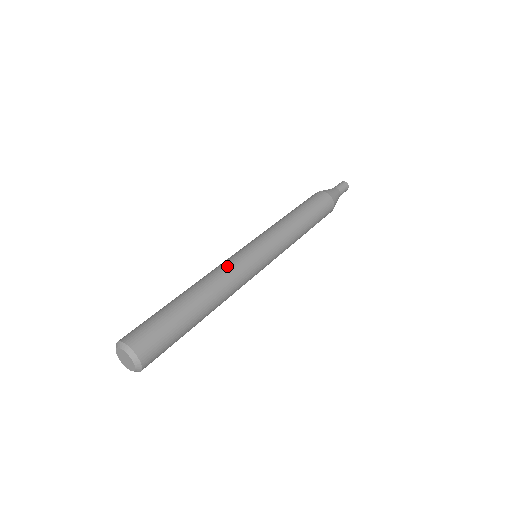
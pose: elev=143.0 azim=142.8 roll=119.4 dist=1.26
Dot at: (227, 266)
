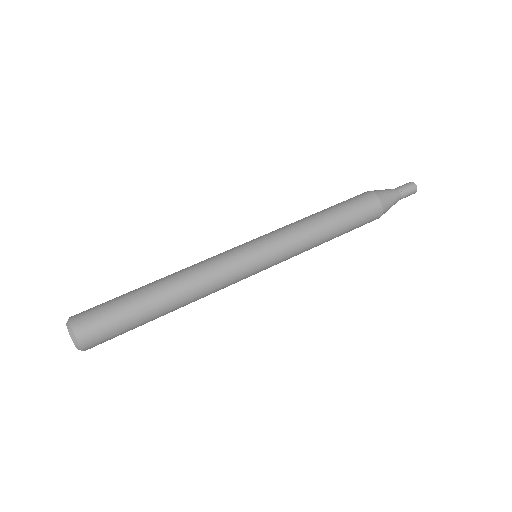
Dot at: (211, 265)
